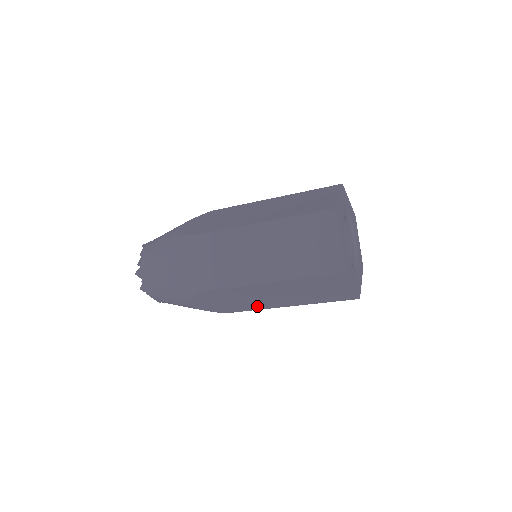
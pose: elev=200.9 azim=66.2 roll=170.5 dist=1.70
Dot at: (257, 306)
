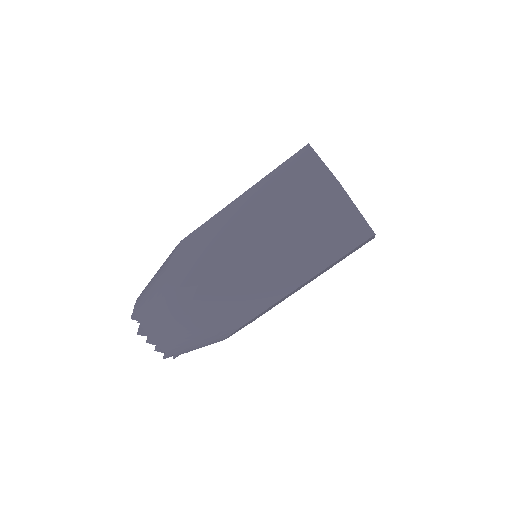
Dot at: (269, 296)
